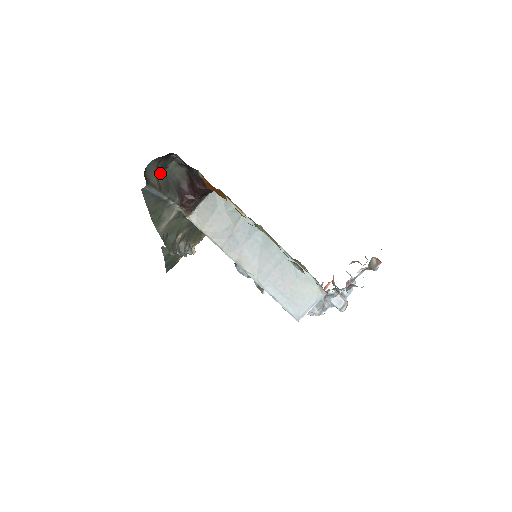
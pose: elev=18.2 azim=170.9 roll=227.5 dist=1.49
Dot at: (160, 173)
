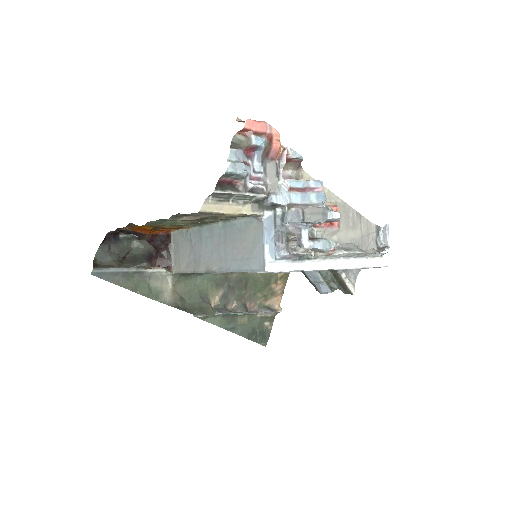
Dot at: (127, 257)
